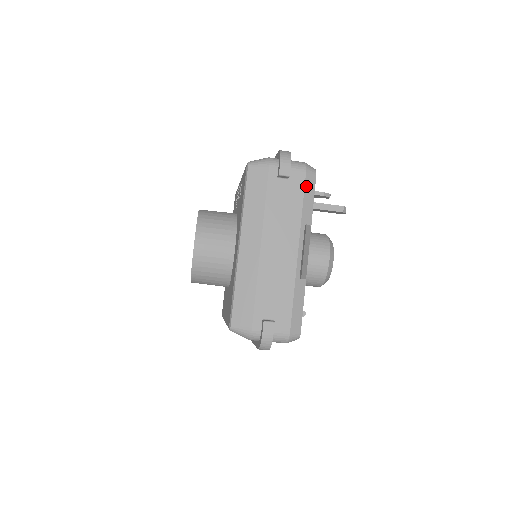
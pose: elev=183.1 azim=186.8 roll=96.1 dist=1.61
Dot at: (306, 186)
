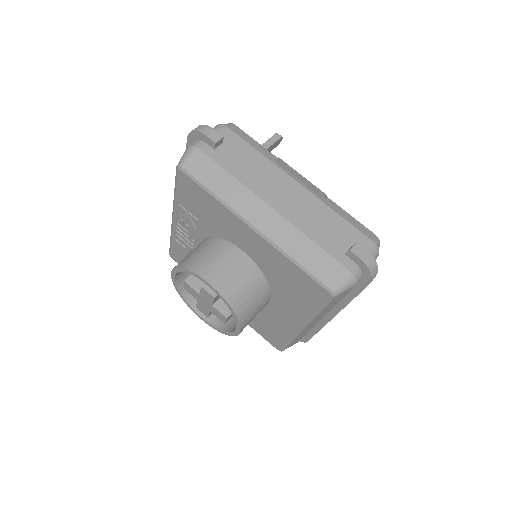
Dot at: (241, 136)
